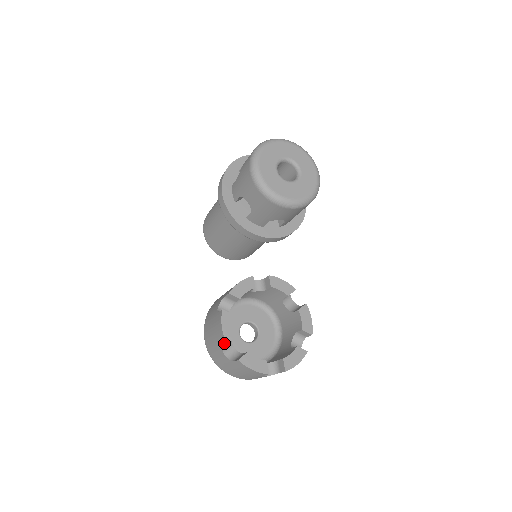
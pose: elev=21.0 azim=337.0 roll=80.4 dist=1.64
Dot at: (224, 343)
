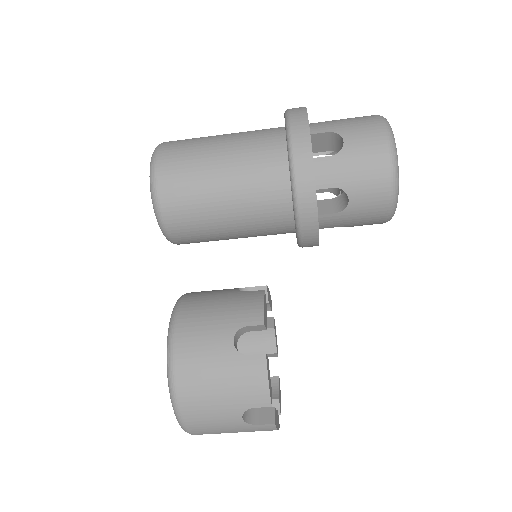
Dot at: (263, 405)
